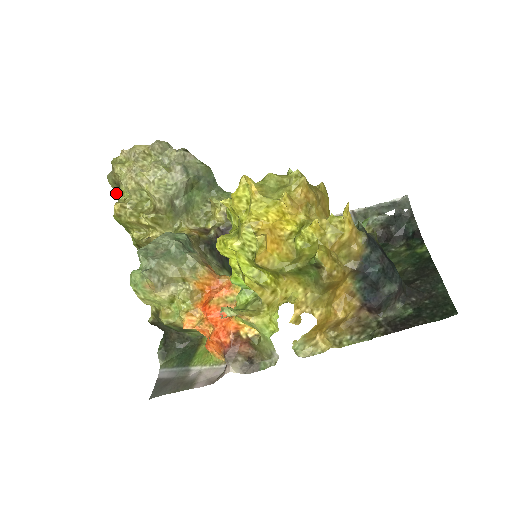
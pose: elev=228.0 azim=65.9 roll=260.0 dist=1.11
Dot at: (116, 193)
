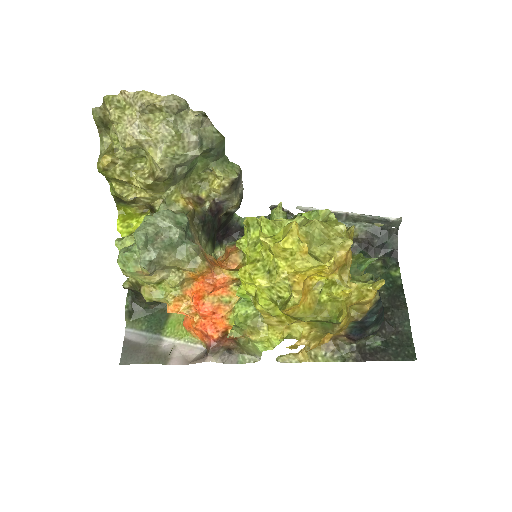
Dot at: (99, 131)
